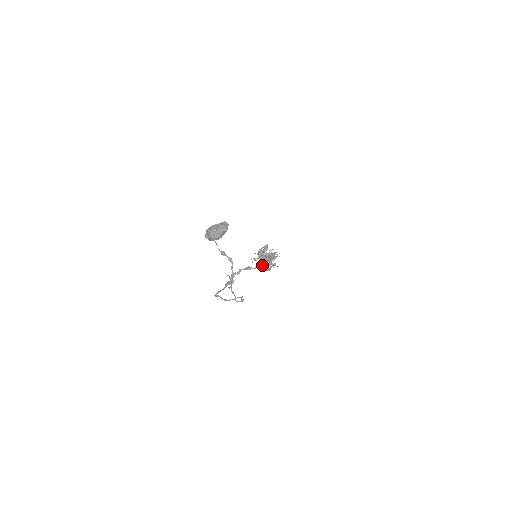
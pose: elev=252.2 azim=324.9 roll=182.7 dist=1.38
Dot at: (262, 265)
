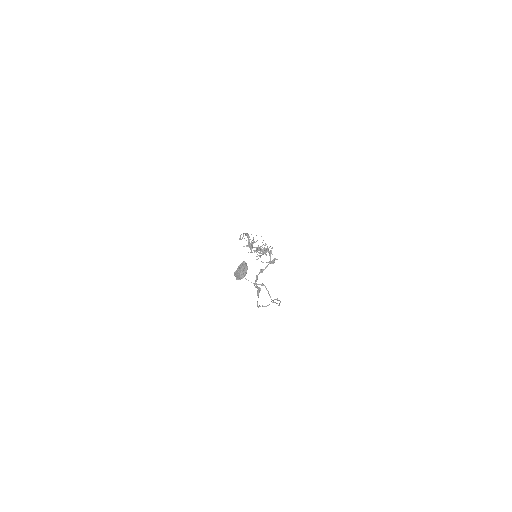
Dot at: occluded
